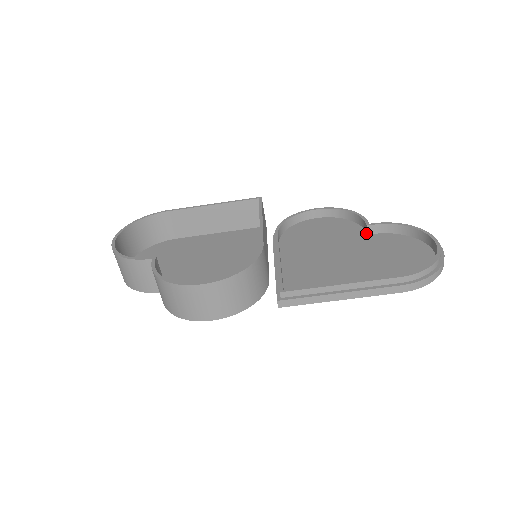
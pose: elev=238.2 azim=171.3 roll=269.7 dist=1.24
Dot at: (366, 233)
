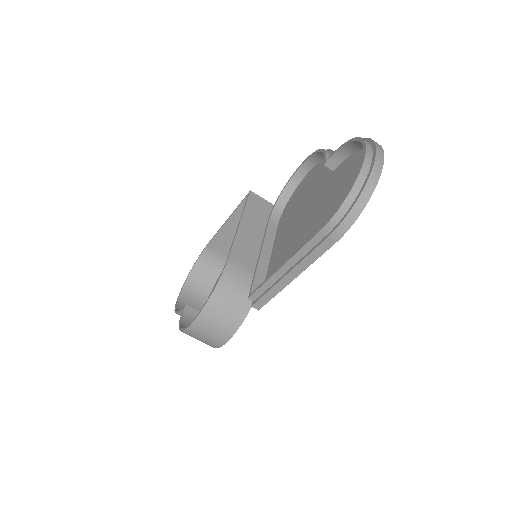
Dot at: (333, 170)
